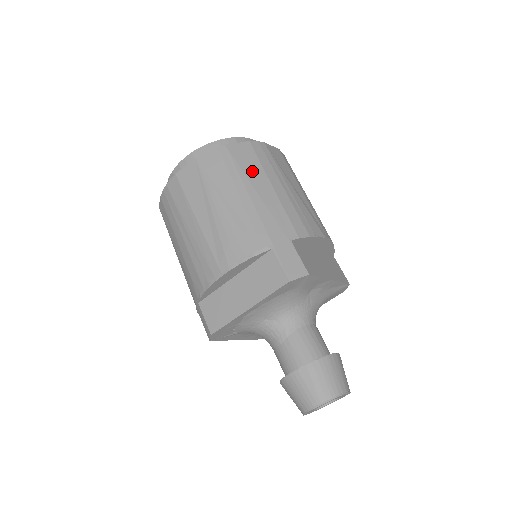
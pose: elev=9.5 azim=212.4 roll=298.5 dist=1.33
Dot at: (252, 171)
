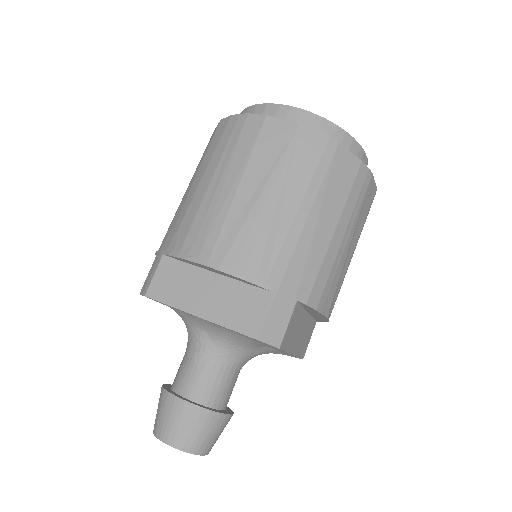
Dot at: (334, 195)
